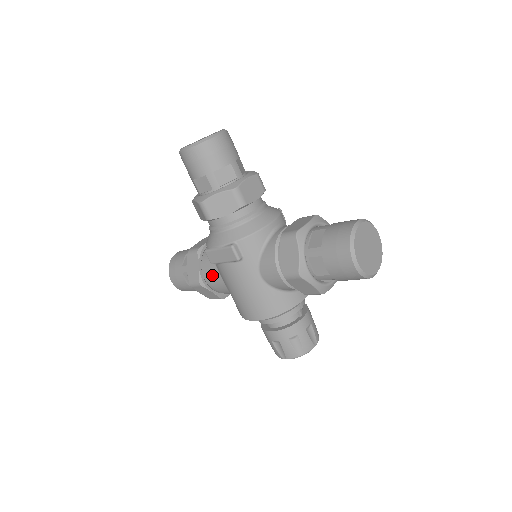
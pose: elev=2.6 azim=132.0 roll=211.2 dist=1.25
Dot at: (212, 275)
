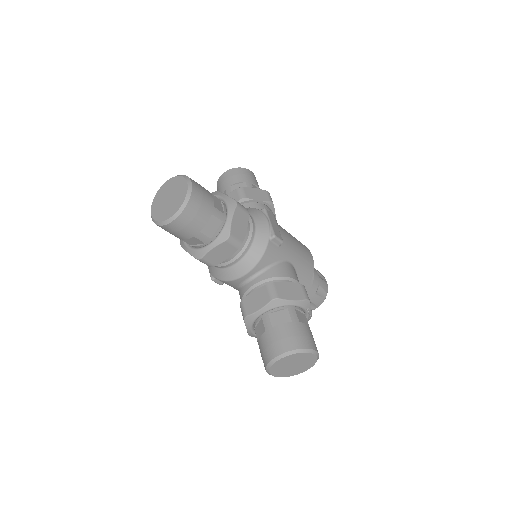
Dot at: occluded
